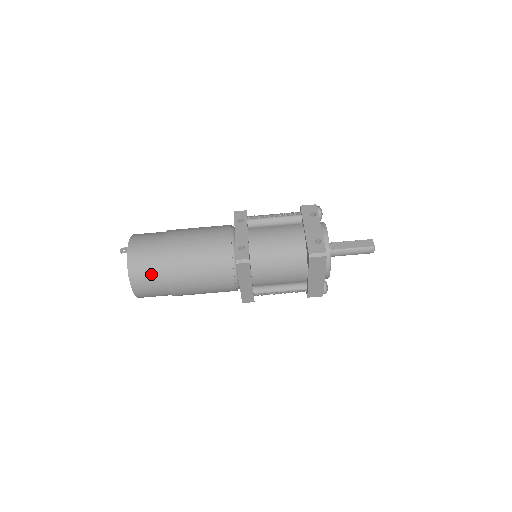
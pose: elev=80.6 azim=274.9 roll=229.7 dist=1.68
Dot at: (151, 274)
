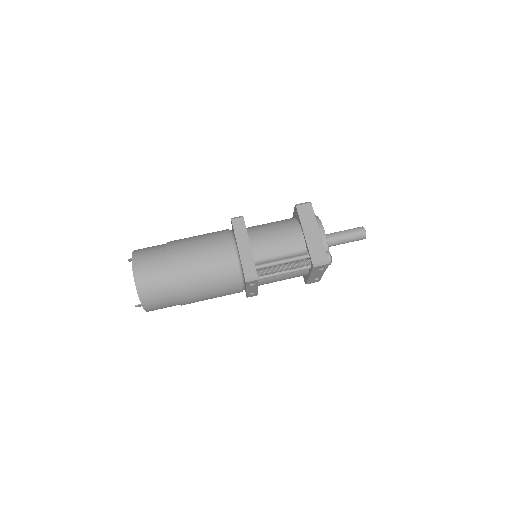
Dot at: (153, 252)
